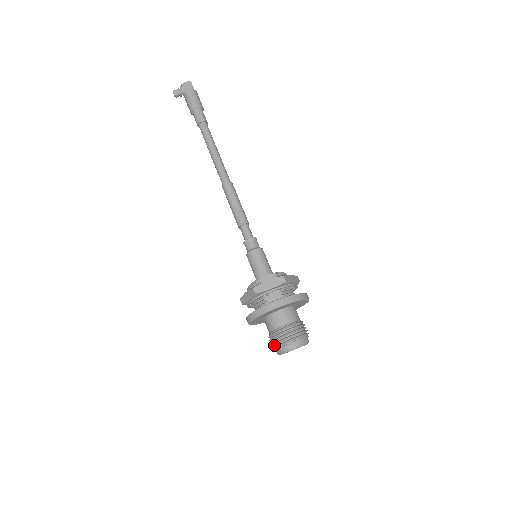
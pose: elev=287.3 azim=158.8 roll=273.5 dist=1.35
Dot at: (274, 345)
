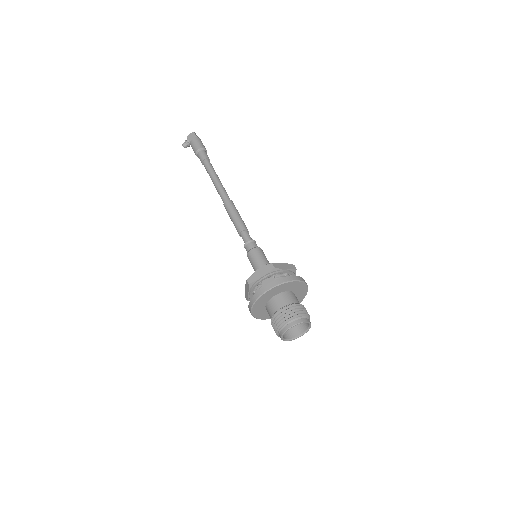
Dot at: (275, 330)
